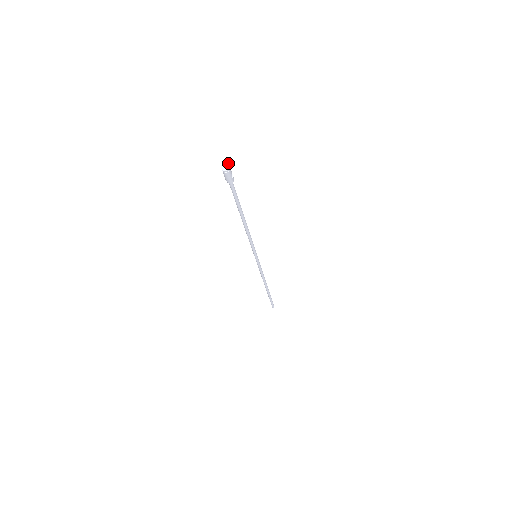
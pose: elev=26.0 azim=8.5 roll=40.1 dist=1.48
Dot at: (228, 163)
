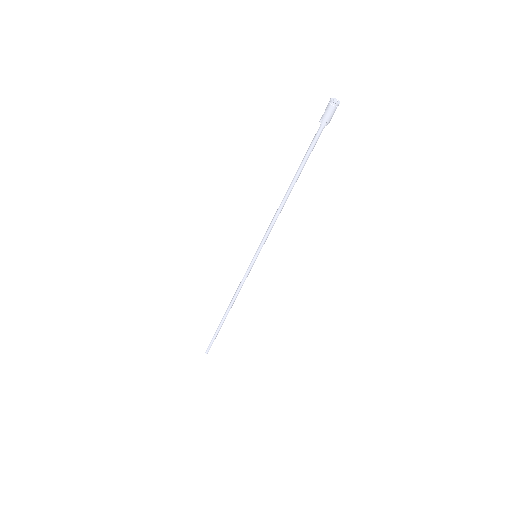
Dot at: occluded
